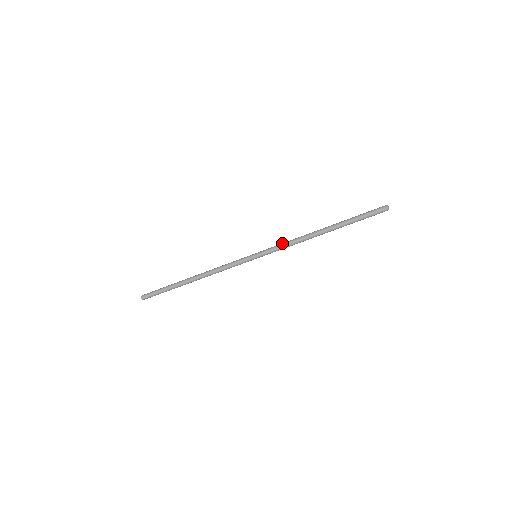
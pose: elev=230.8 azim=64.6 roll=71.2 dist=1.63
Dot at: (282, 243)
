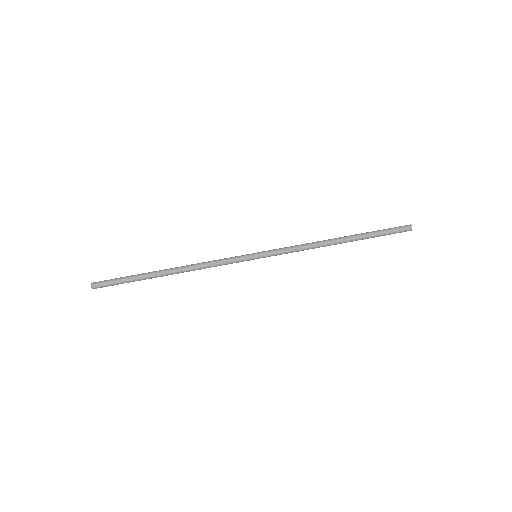
Dot at: (290, 246)
